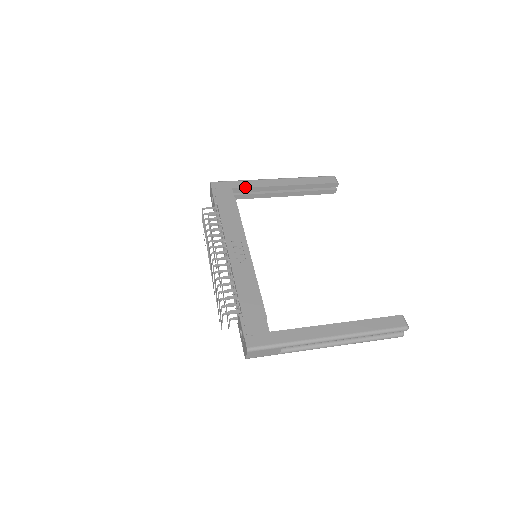
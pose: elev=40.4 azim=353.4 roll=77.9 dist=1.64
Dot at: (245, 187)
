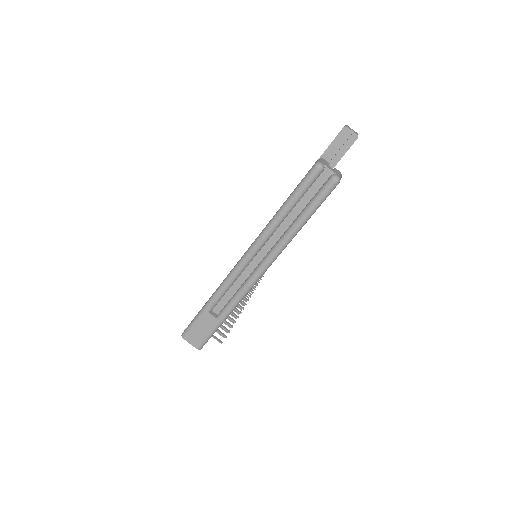
Dot at: occluded
